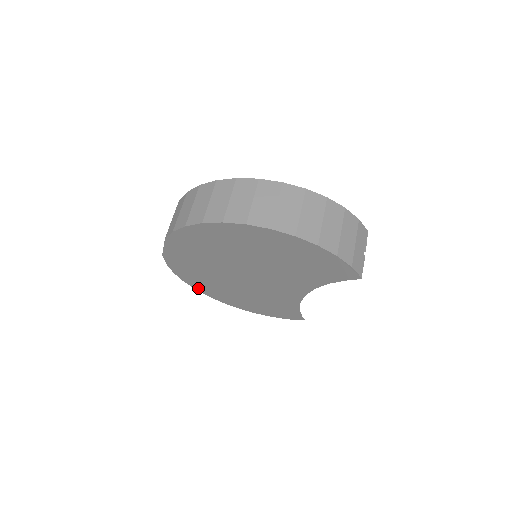
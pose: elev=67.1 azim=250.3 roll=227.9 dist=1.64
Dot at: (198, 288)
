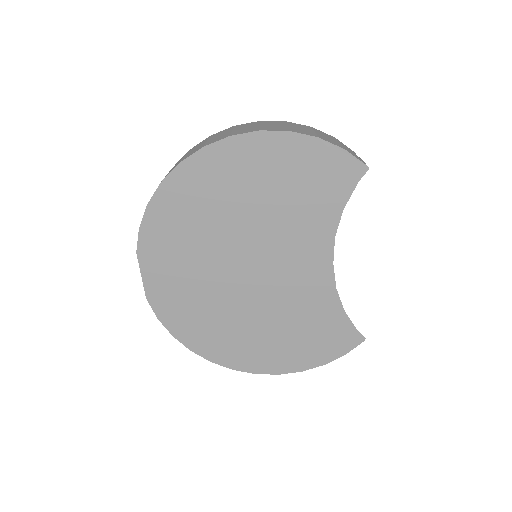
Dot at: (212, 356)
